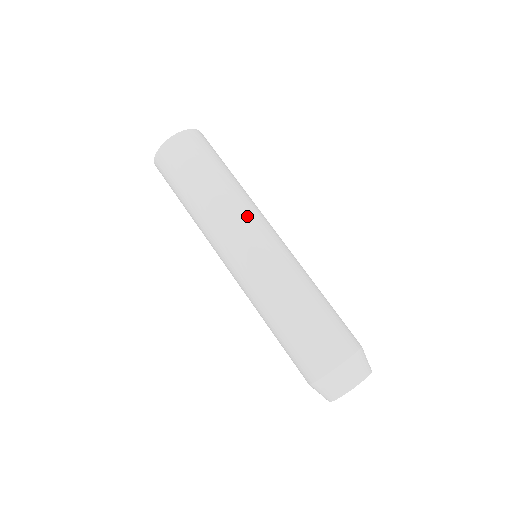
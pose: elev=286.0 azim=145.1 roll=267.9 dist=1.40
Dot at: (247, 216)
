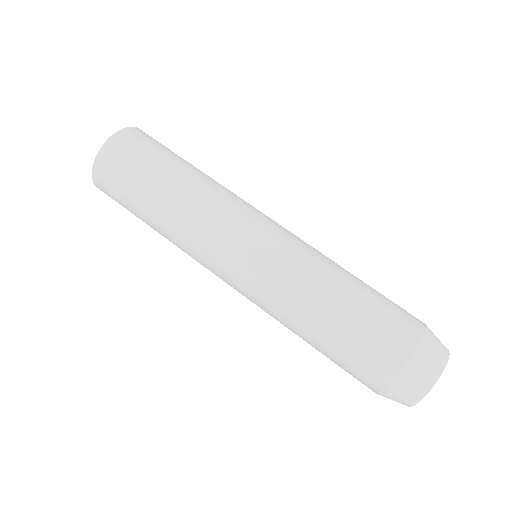
Dot at: occluded
